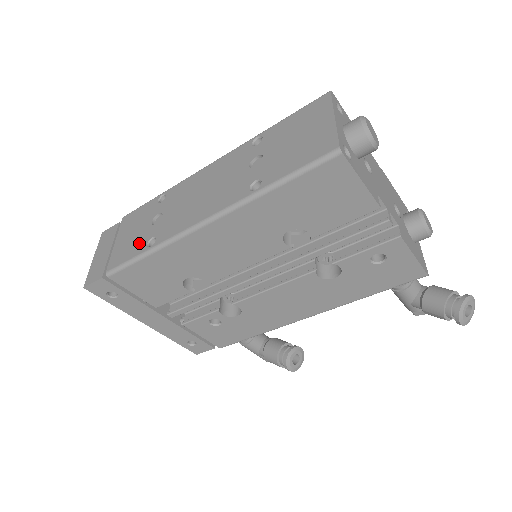
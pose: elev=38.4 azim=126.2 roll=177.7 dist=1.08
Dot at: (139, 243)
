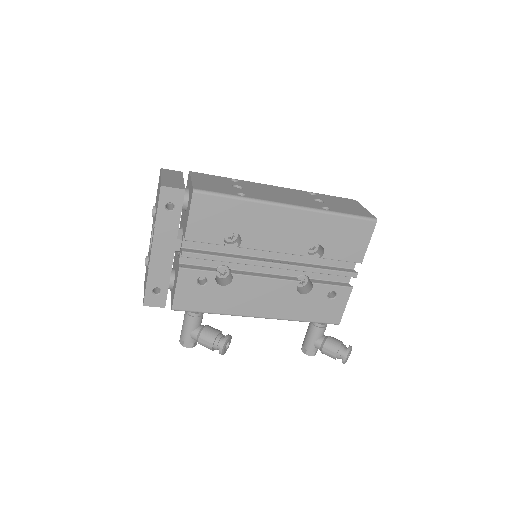
Dot at: (226, 190)
